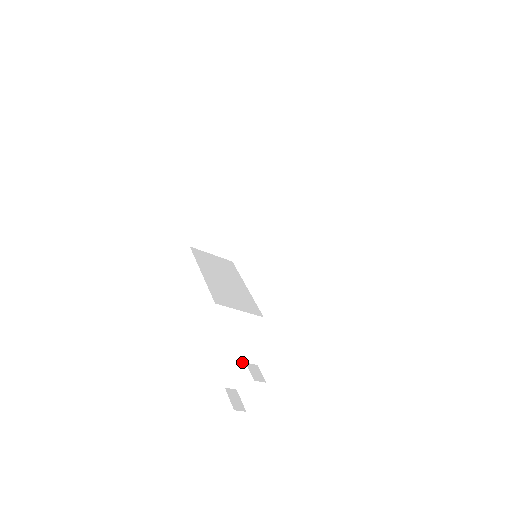
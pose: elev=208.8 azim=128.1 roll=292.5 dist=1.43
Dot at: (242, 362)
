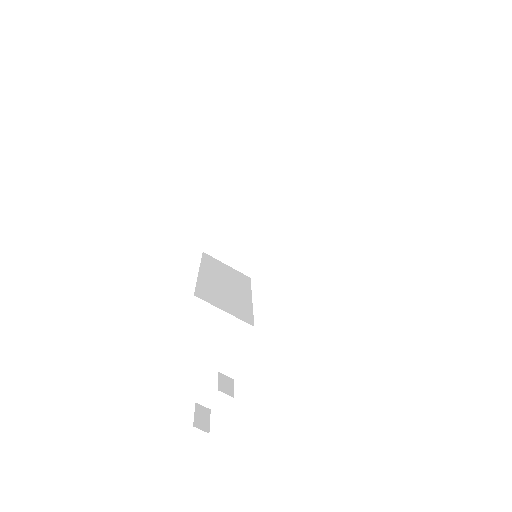
Dot at: (217, 372)
